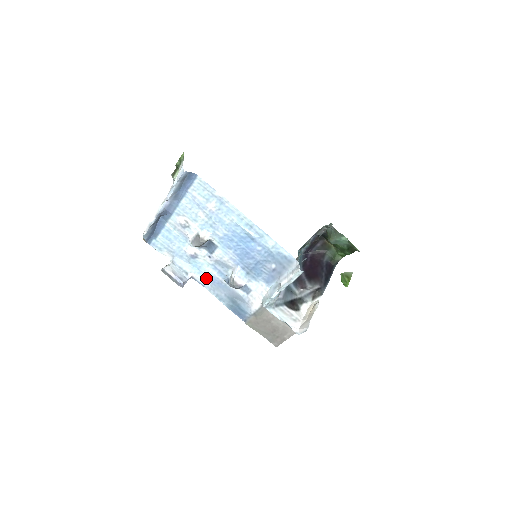
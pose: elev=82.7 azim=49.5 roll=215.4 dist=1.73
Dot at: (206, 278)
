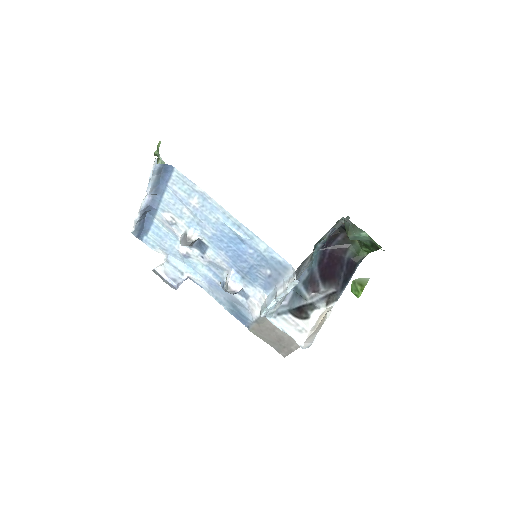
Dot at: (203, 279)
